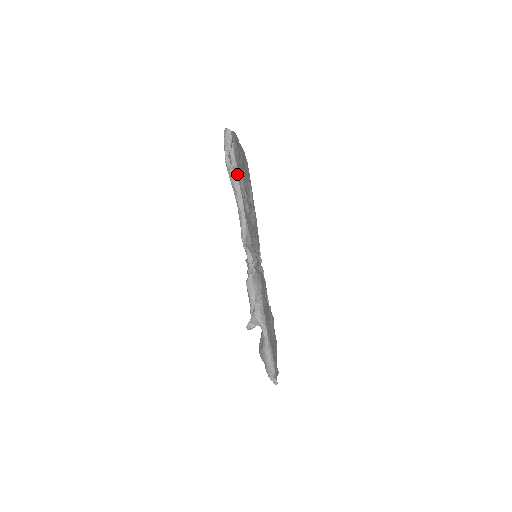
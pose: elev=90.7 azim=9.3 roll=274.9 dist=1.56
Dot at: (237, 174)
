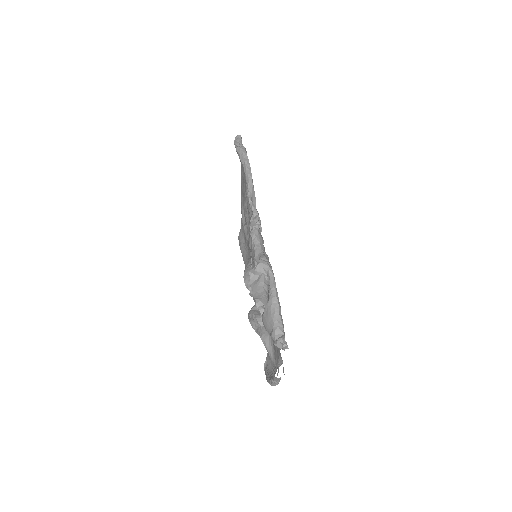
Dot at: (246, 152)
